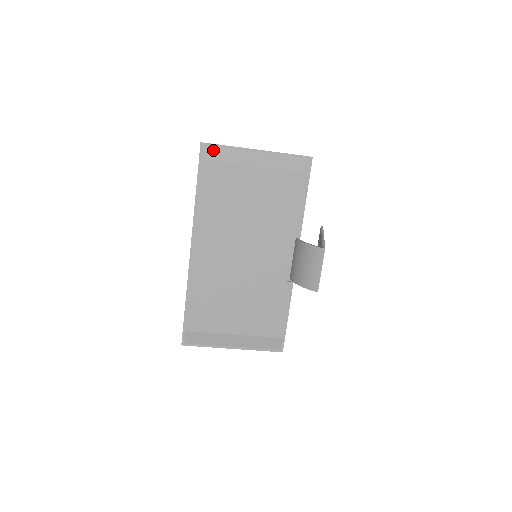
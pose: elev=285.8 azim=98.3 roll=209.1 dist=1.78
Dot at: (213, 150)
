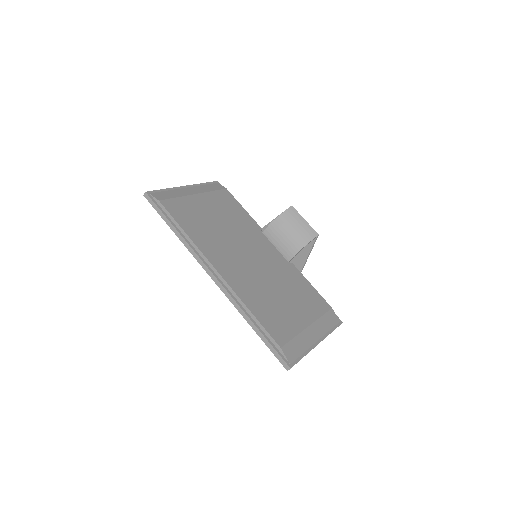
Dot at: (159, 194)
